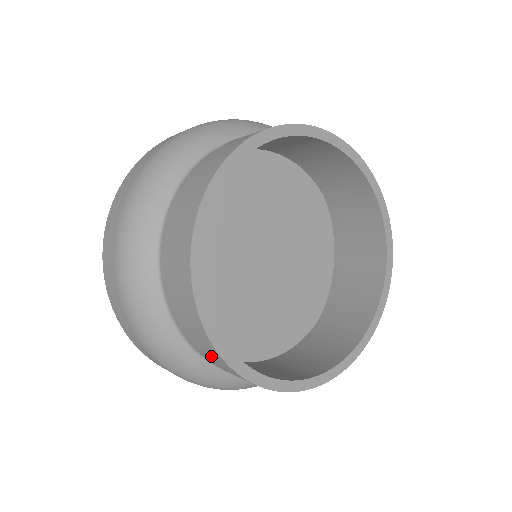
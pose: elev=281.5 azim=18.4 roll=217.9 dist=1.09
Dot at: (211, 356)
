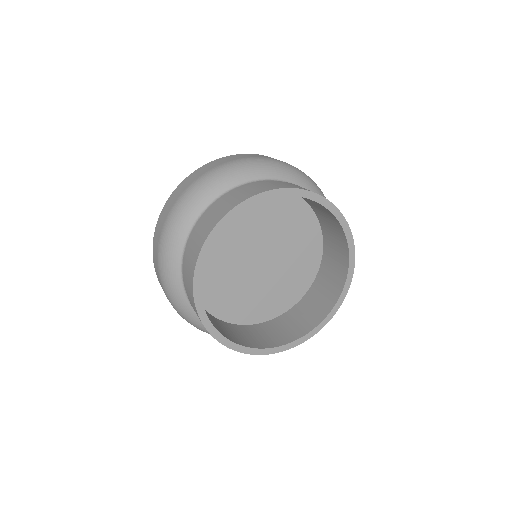
Dot at: occluded
